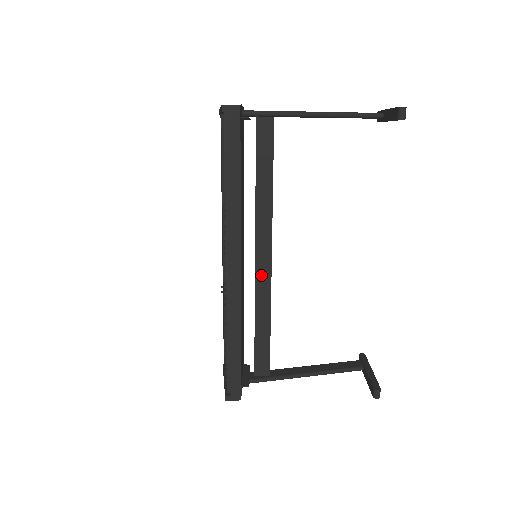
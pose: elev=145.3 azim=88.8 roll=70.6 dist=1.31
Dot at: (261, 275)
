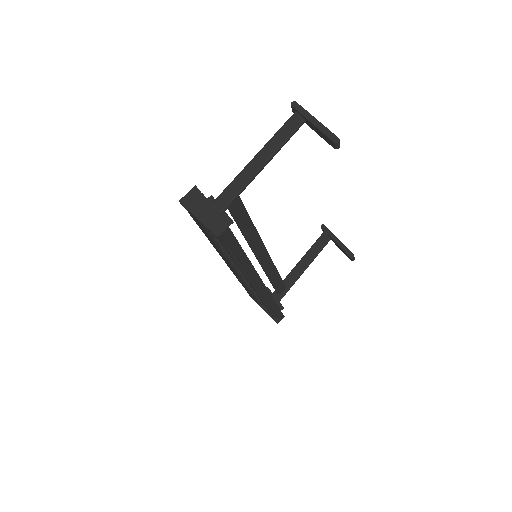
Dot at: (264, 261)
